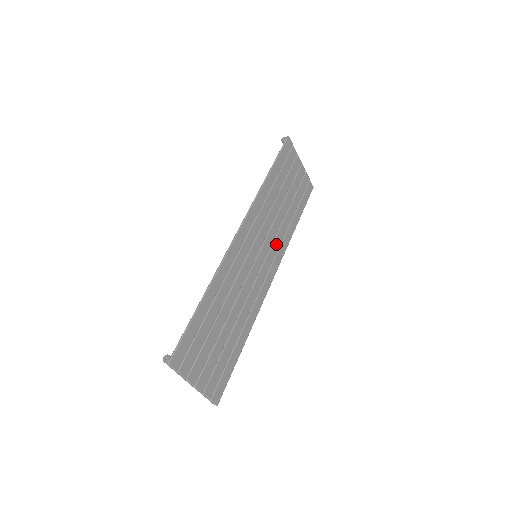
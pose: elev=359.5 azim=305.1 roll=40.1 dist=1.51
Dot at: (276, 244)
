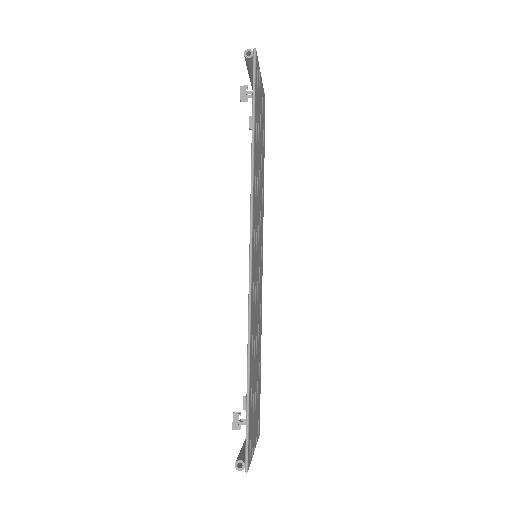
Dot at: (261, 218)
